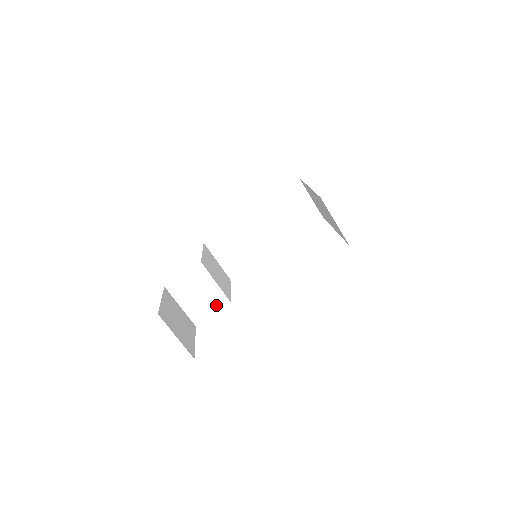
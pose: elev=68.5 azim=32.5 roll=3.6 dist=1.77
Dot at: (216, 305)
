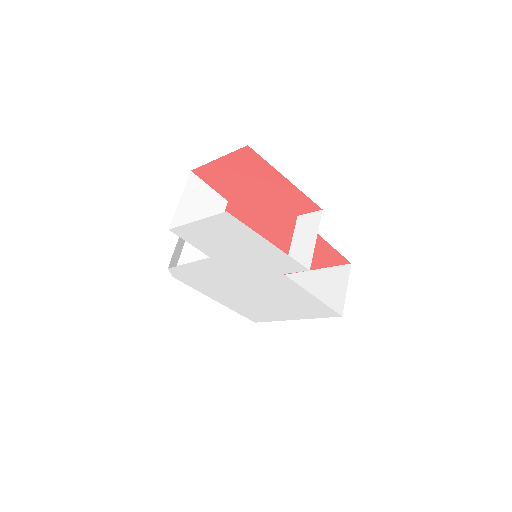
Dot at: occluded
